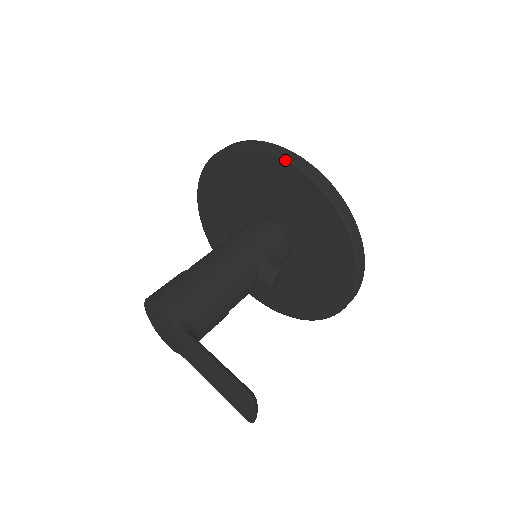
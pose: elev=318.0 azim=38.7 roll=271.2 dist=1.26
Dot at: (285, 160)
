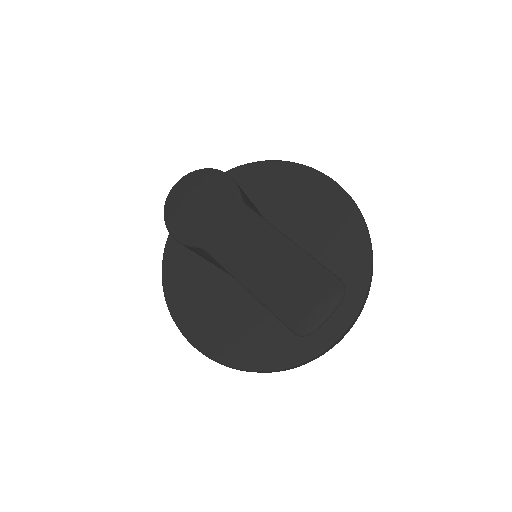
Dot at: (341, 188)
